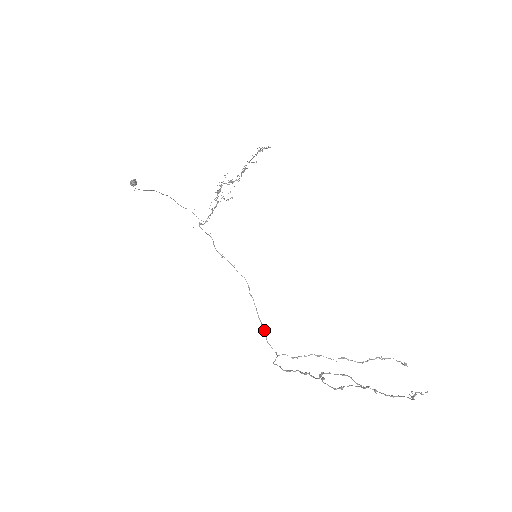
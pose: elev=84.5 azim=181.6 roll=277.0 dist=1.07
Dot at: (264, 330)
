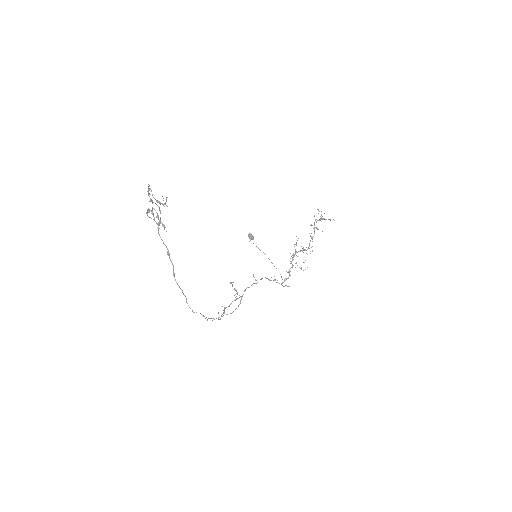
Dot at: occluded
